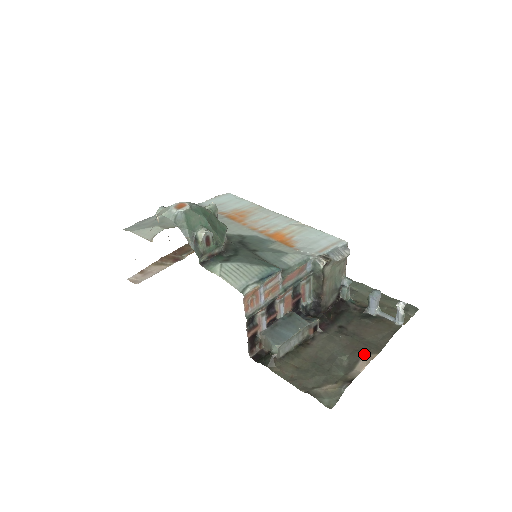
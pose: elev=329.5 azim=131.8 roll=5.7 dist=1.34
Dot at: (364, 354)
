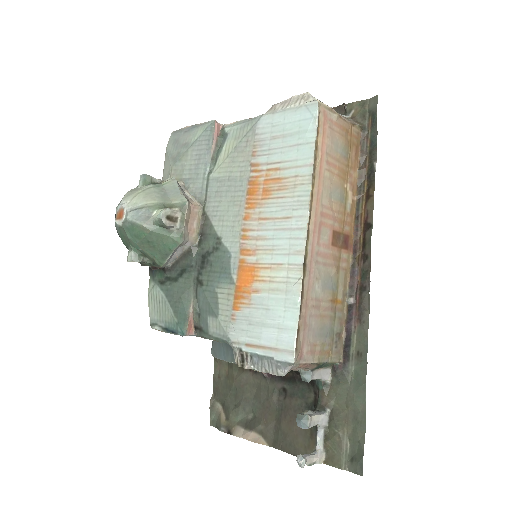
Dot at: (260, 432)
